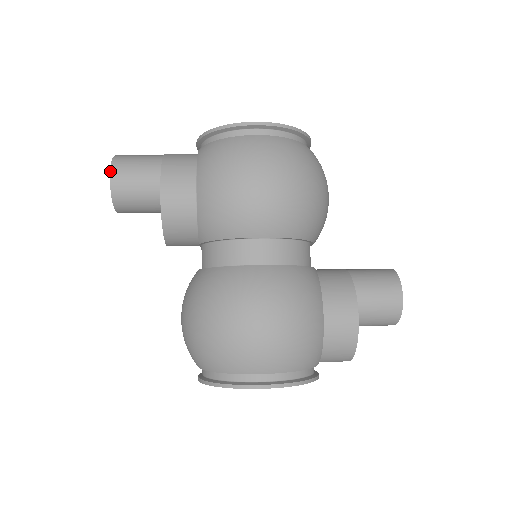
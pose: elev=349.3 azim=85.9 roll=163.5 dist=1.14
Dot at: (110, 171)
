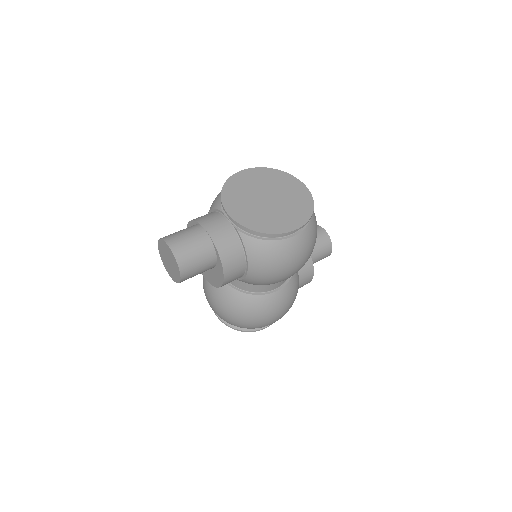
Dot at: (180, 275)
